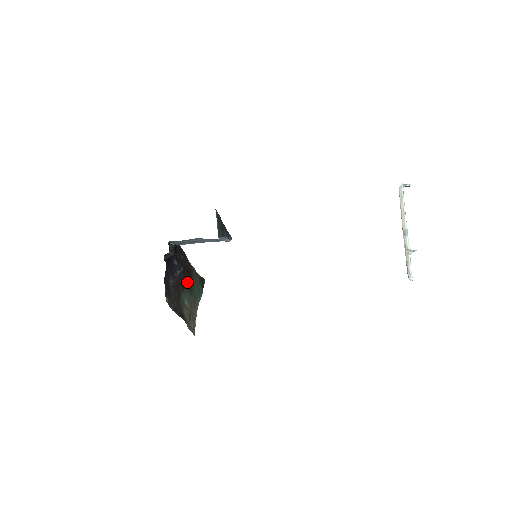
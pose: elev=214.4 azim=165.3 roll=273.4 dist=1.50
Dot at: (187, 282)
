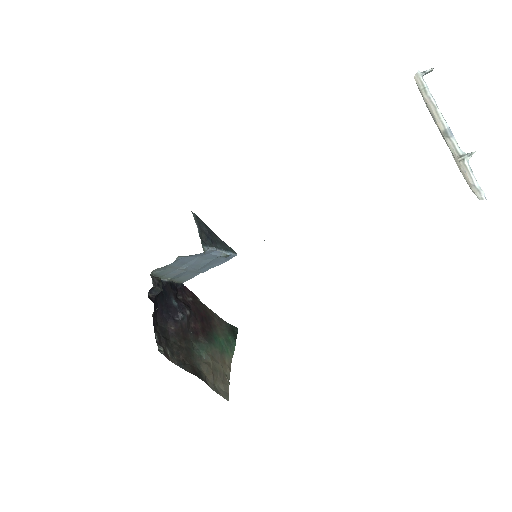
Dot at: (203, 330)
